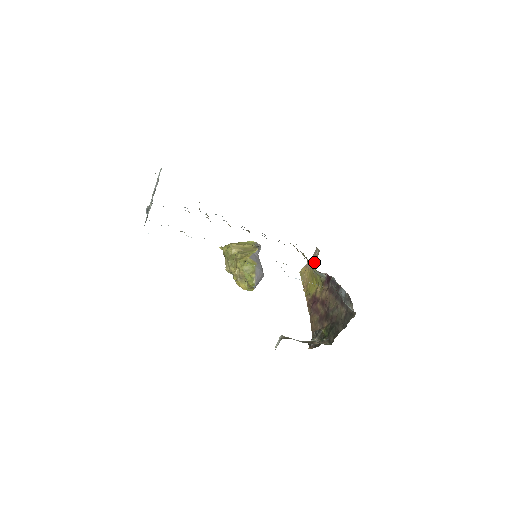
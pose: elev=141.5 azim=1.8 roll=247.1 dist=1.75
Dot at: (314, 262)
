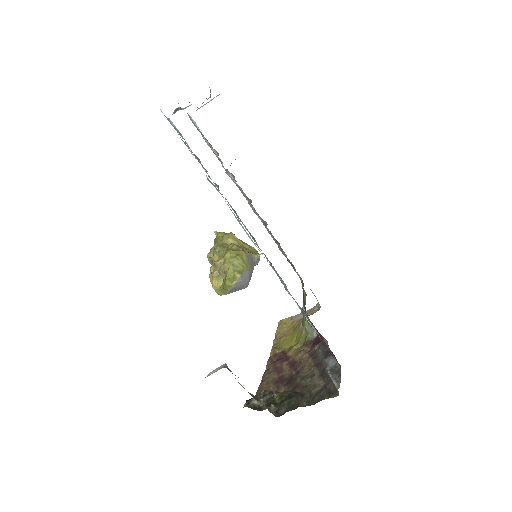
Dot at: occluded
